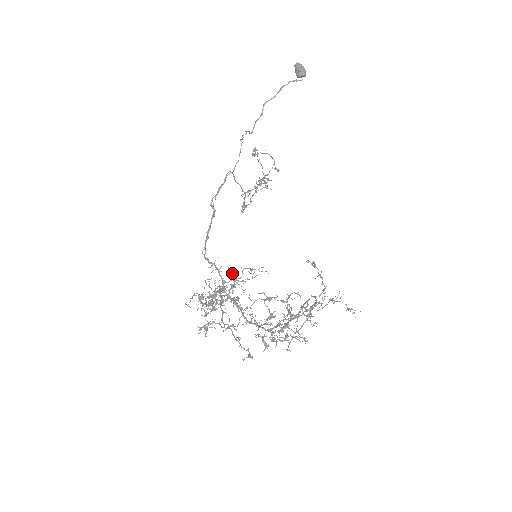
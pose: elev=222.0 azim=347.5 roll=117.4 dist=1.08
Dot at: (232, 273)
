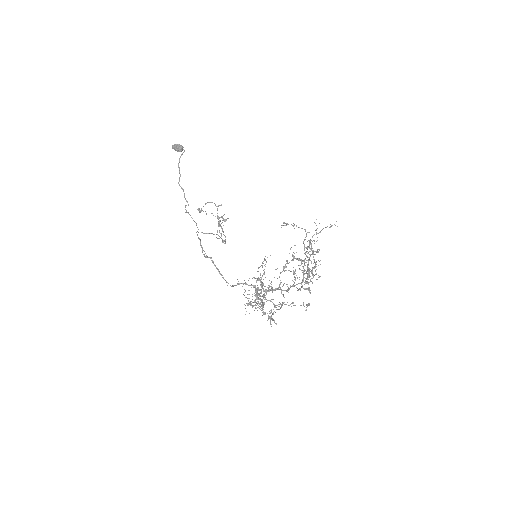
Dot at: occluded
